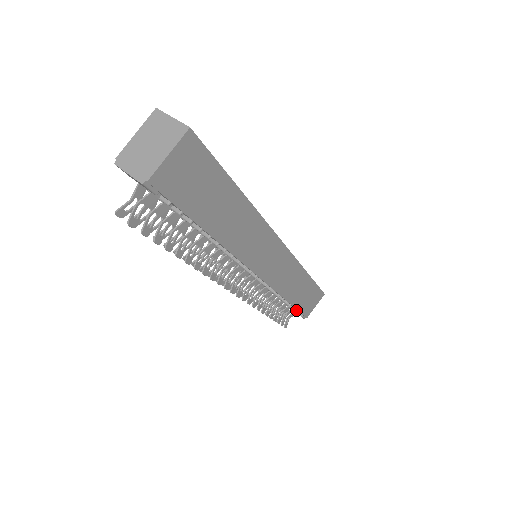
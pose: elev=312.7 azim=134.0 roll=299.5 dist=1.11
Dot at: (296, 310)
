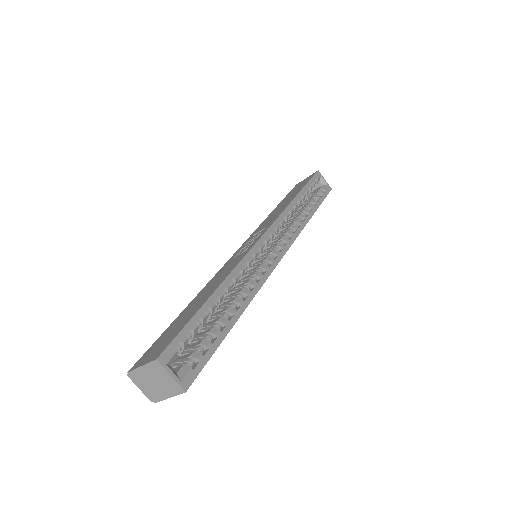
Dot at: occluded
